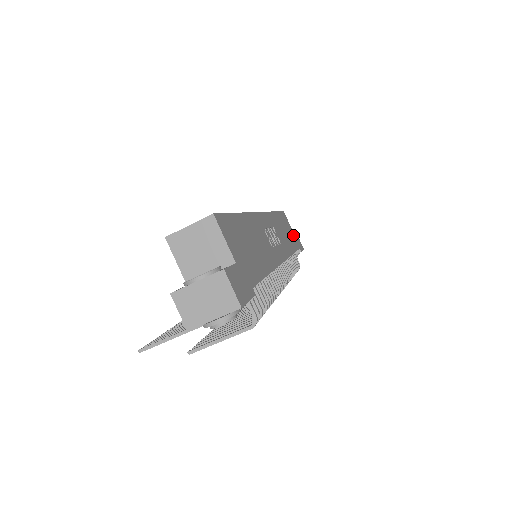
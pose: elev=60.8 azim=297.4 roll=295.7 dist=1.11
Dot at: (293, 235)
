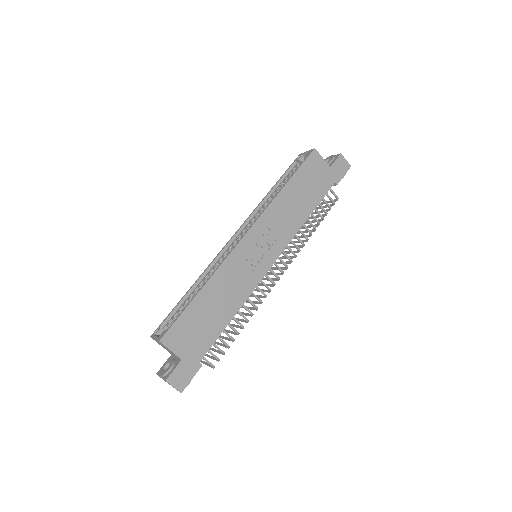
Dot at: (325, 173)
